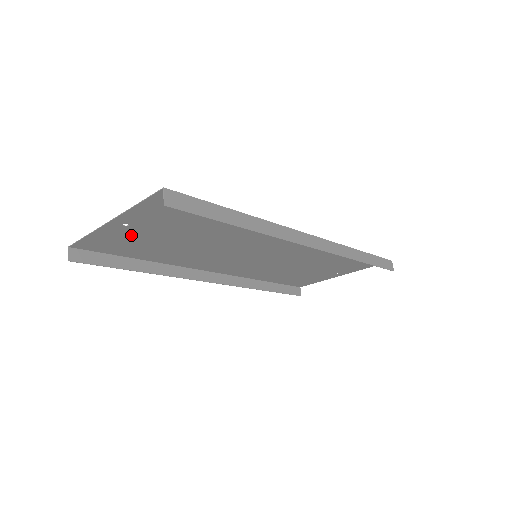
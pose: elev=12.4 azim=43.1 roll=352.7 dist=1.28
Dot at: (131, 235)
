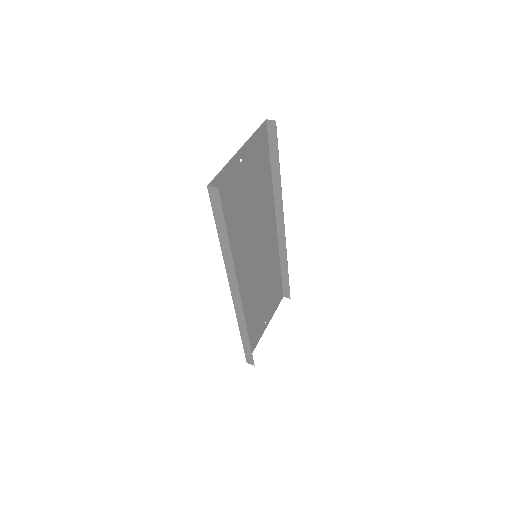
Dot at: (235, 181)
